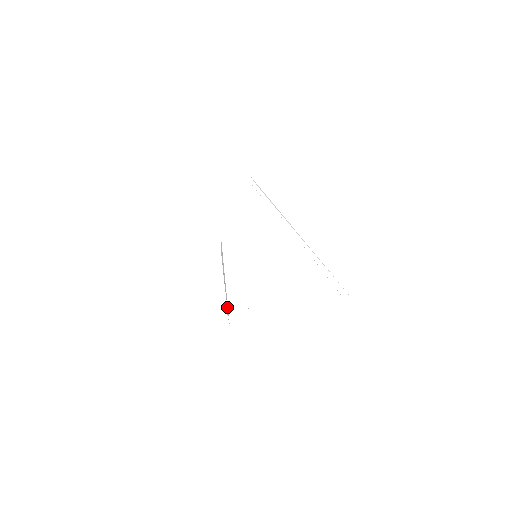
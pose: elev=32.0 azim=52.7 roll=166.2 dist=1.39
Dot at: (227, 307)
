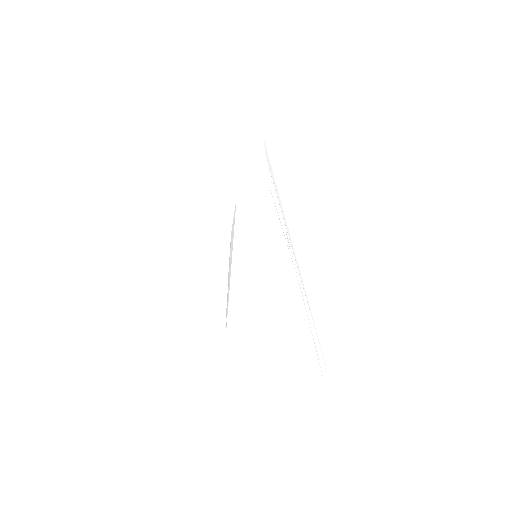
Dot at: (227, 309)
